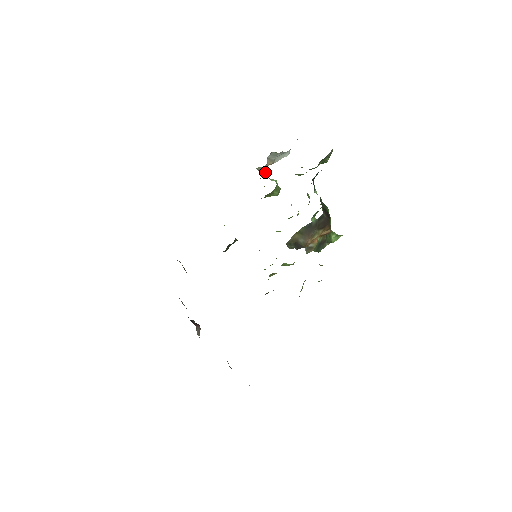
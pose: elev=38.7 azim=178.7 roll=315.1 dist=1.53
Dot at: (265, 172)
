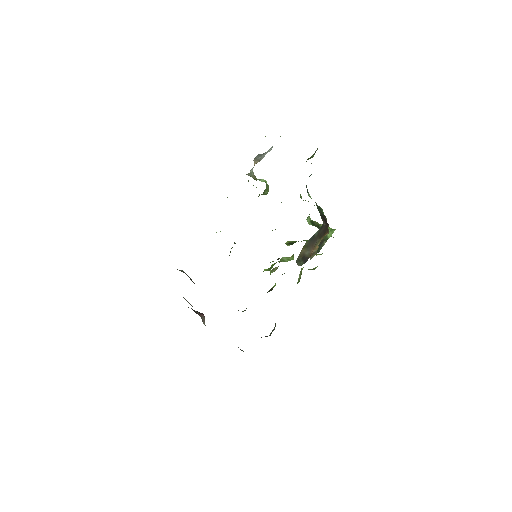
Dot at: (253, 173)
